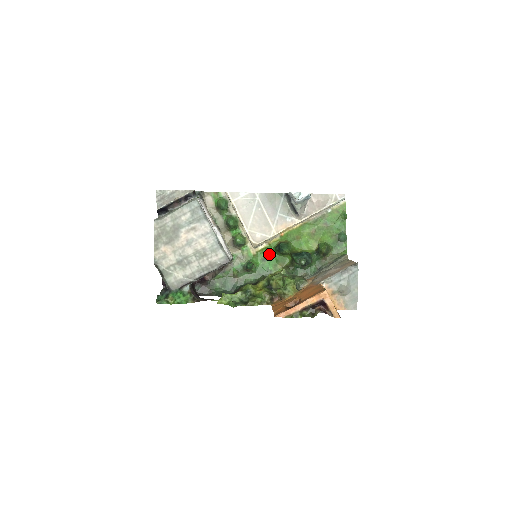
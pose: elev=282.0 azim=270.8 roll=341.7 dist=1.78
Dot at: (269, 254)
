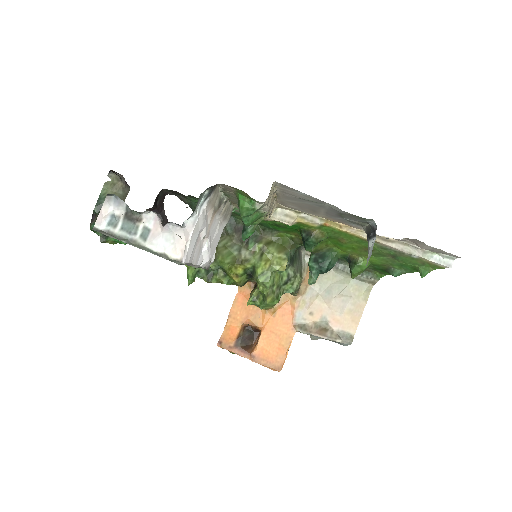
Dot at: (289, 226)
